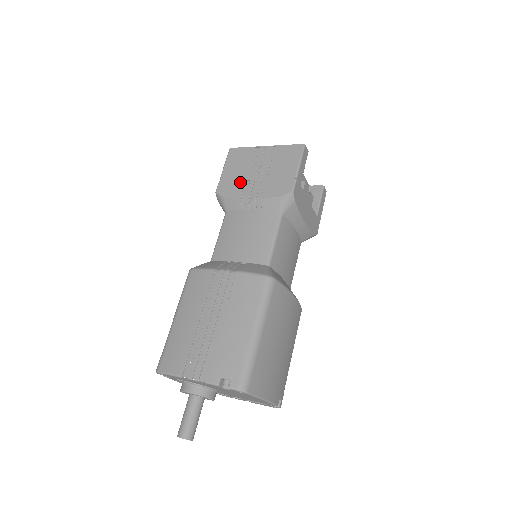
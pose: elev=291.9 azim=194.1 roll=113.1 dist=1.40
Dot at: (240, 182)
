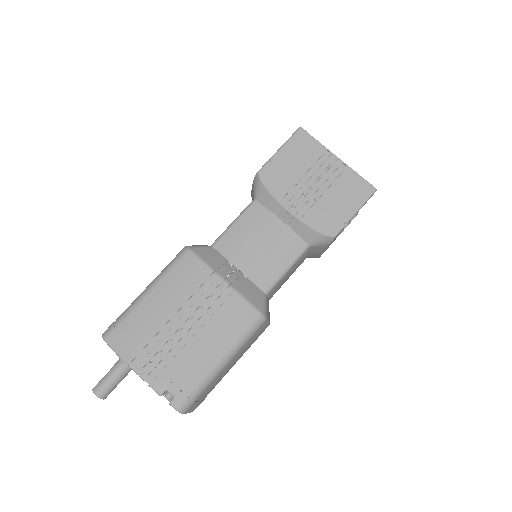
Dot at: (289, 182)
